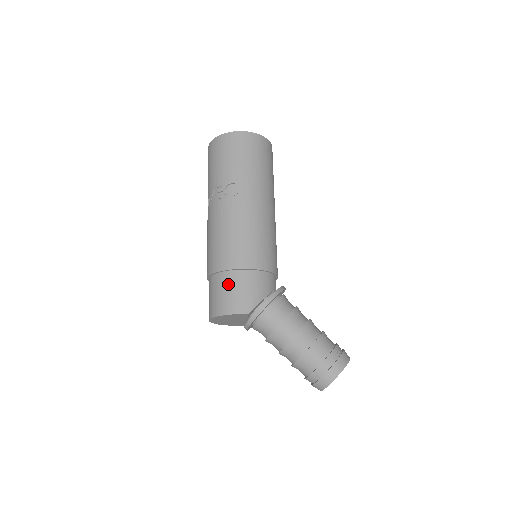
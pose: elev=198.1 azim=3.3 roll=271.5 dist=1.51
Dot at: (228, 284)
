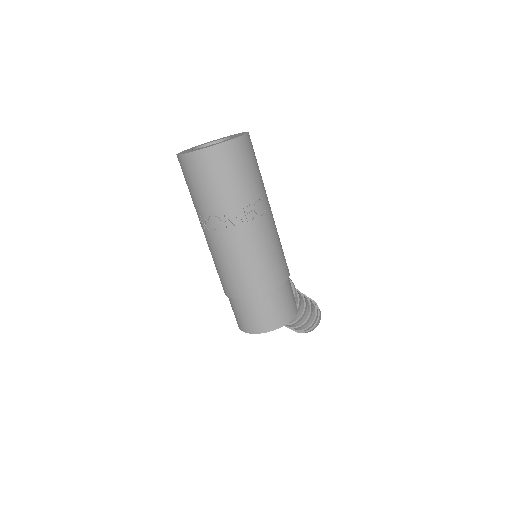
Dot at: (281, 299)
